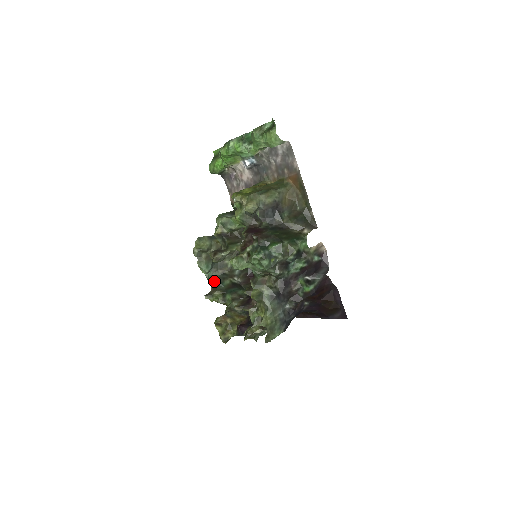
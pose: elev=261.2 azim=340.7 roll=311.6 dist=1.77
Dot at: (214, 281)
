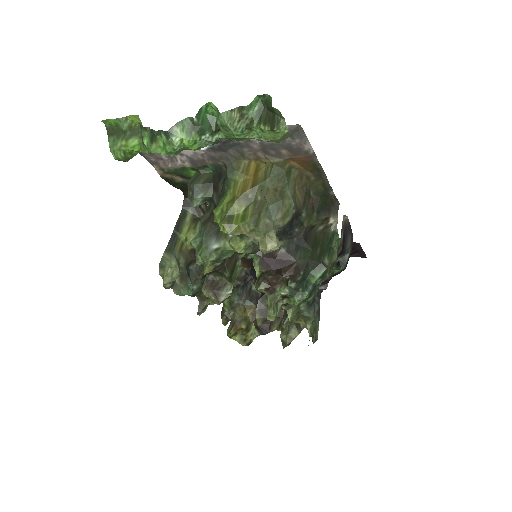
Dot at: (198, 292)
